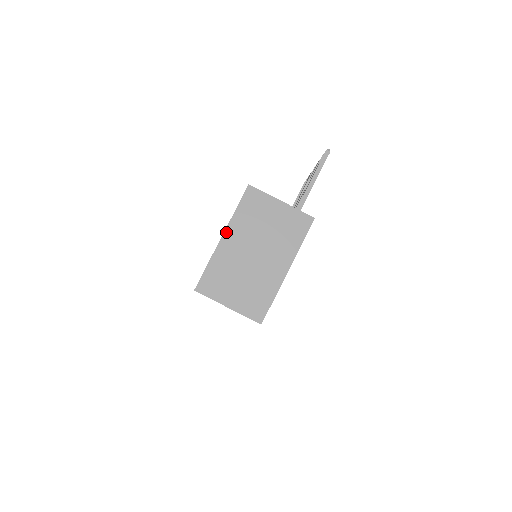
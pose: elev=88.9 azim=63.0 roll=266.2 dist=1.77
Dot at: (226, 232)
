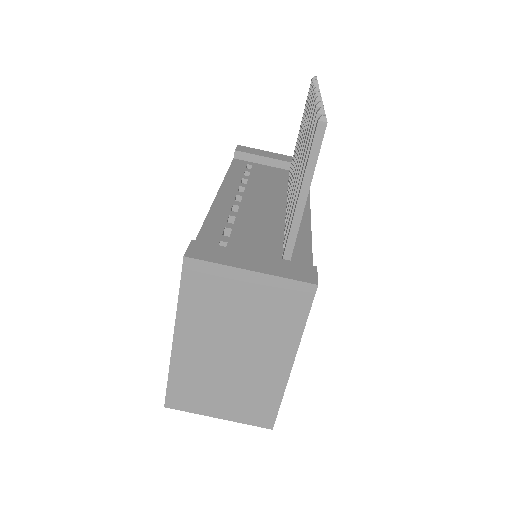
Dot at: (177, 332)
